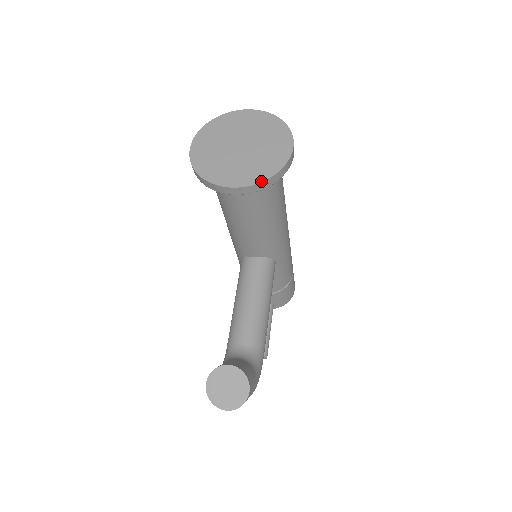
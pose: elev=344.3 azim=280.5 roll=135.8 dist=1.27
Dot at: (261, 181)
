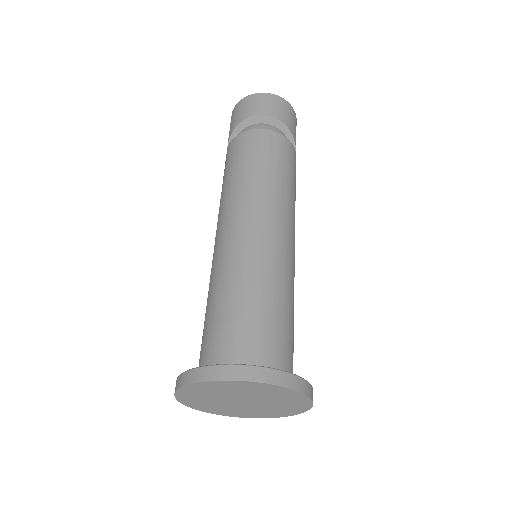
Dot at: occluded
